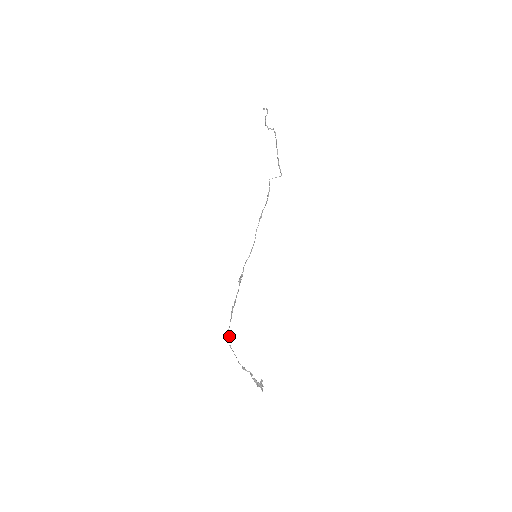
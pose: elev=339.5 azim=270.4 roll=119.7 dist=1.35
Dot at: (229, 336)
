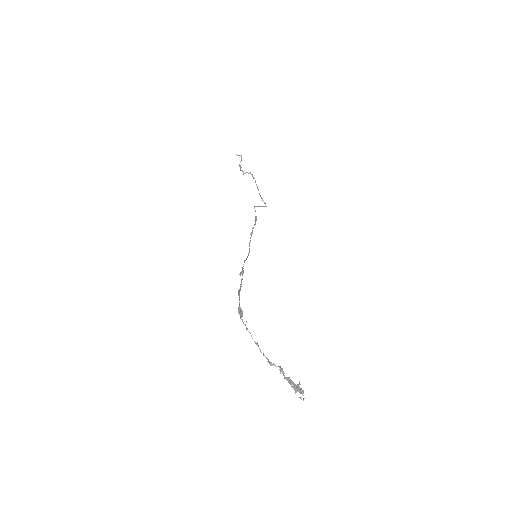
Dot at: (242, 312)
